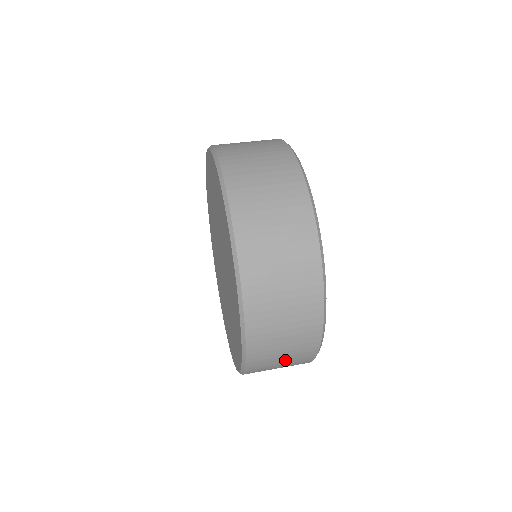
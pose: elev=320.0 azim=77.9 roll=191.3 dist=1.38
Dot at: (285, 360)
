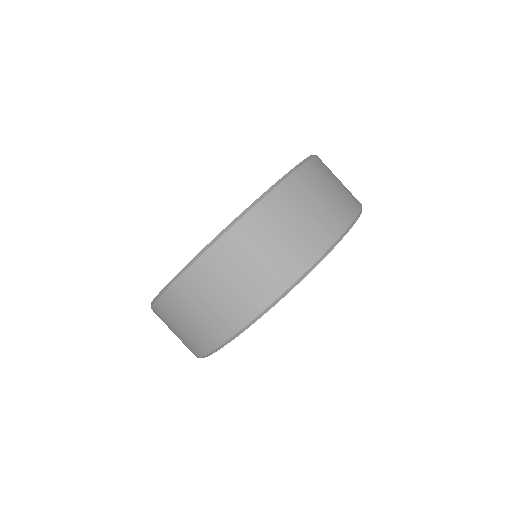
Dot at: occluded
